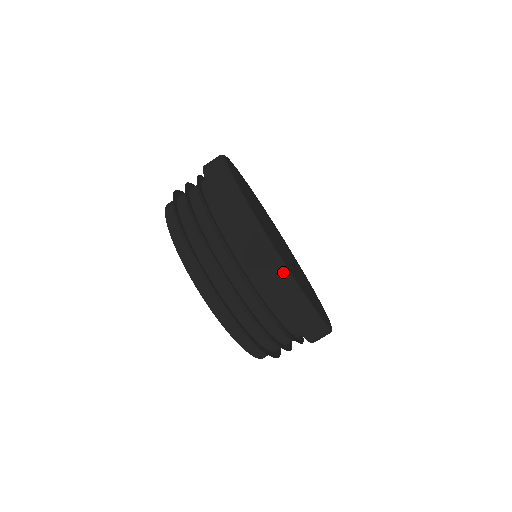
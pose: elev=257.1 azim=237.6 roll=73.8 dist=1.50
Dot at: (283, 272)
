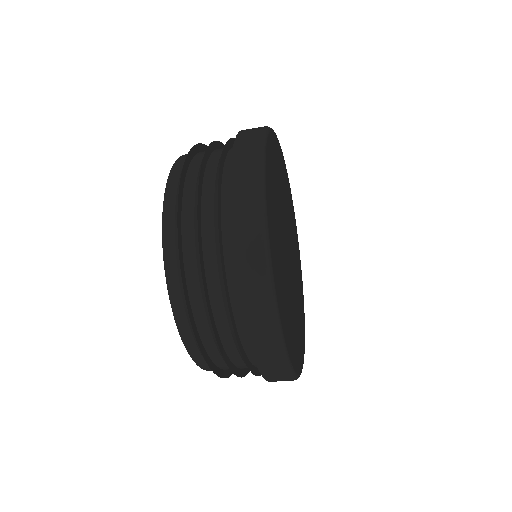
Dot at: (284, 367)
